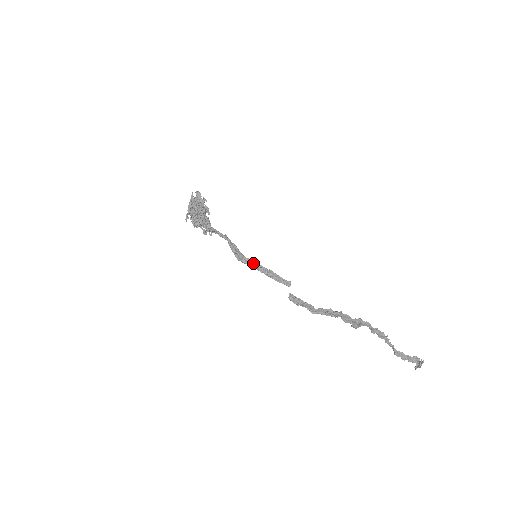
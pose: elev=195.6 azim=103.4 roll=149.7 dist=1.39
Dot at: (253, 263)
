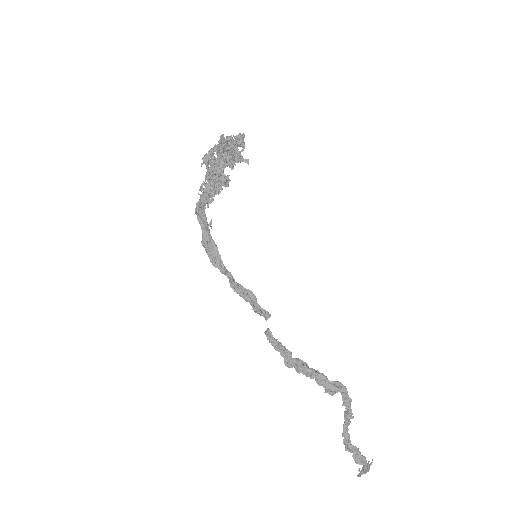
Dot at: (229, 274)
